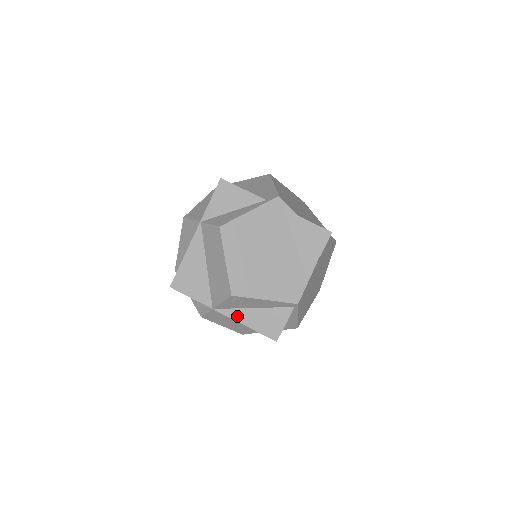
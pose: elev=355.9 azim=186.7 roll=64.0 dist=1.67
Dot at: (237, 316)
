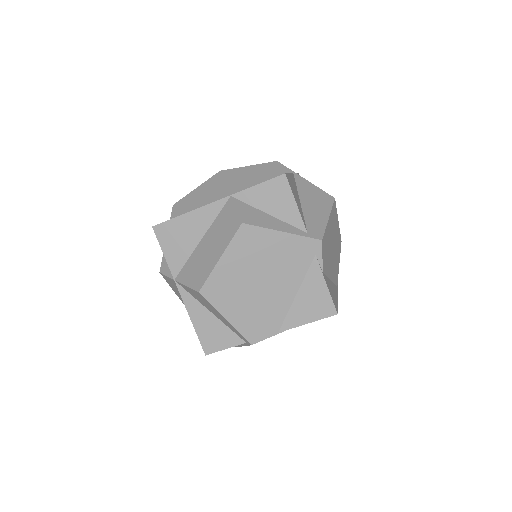
Dot at: (190, 305)
